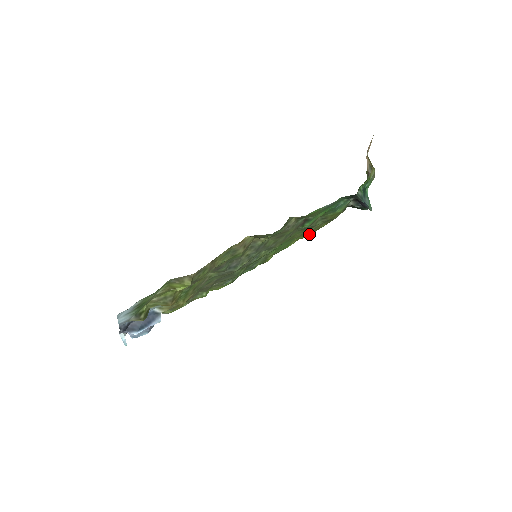
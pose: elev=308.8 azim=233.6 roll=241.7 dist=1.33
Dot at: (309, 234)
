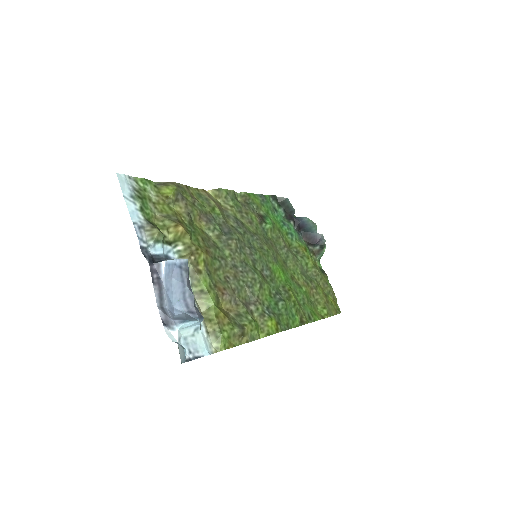
Dot at: (324, 304)
